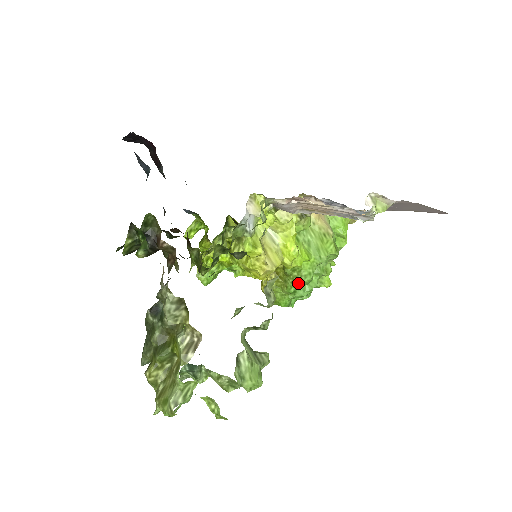
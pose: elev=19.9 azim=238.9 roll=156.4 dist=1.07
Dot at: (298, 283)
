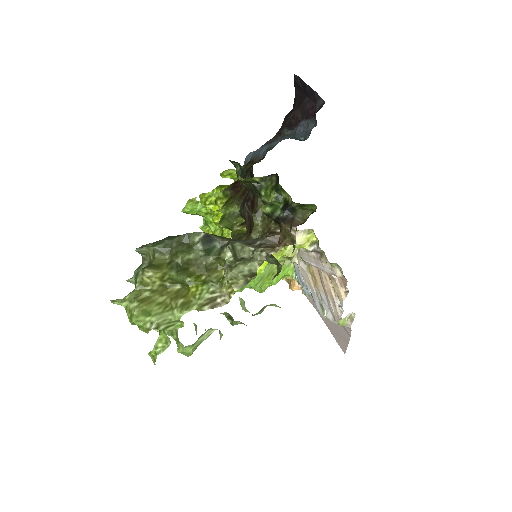
Dot at: occluded
